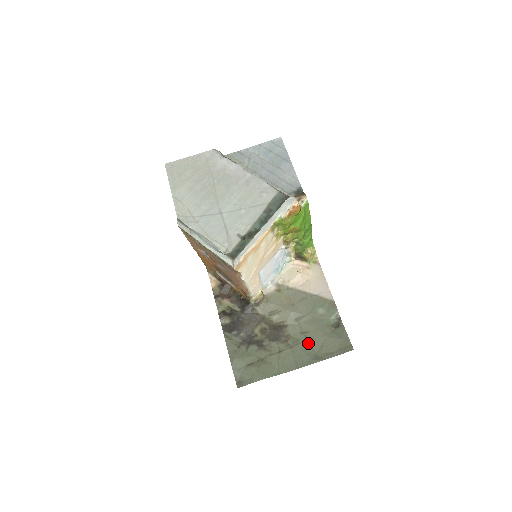
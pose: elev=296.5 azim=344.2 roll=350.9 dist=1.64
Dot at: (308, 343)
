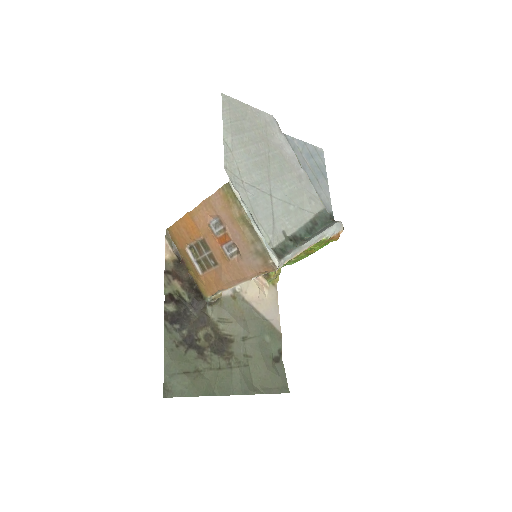
Dot at: (249, 369)
